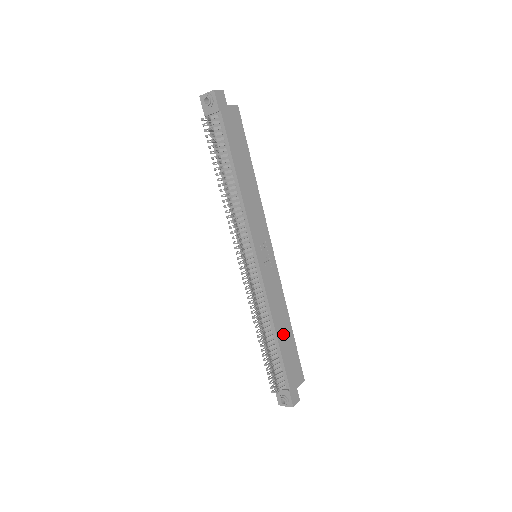
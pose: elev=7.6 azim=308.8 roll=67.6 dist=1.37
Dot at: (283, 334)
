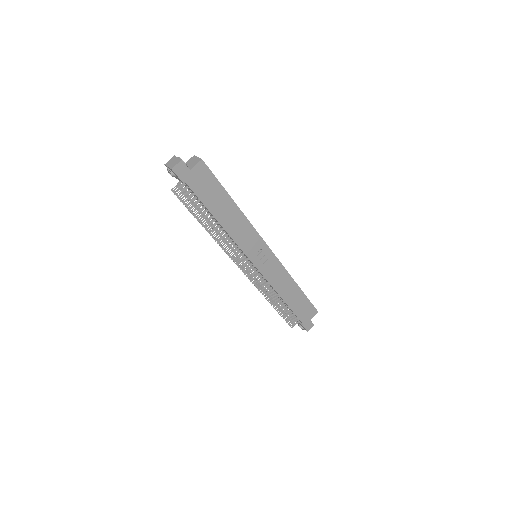
Dot at: (291, 297)
